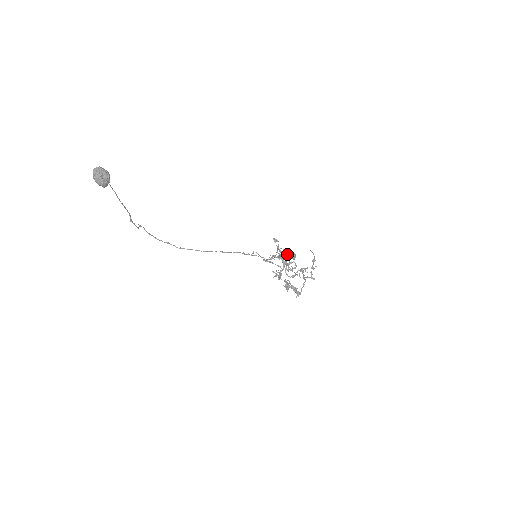
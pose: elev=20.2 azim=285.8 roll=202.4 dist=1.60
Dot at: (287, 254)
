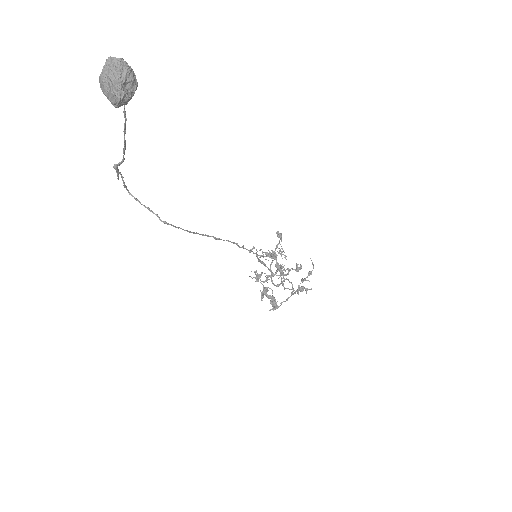
Dot at: occluded
